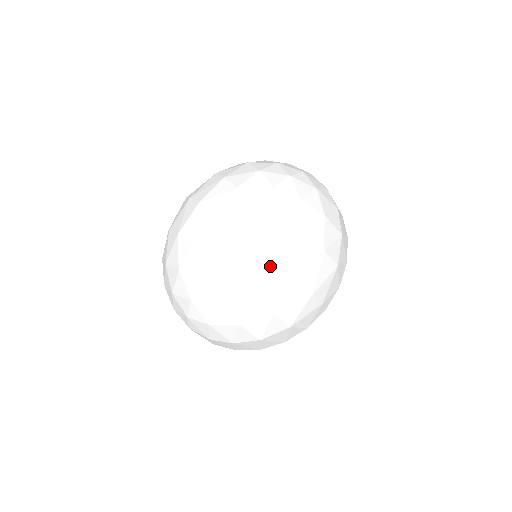
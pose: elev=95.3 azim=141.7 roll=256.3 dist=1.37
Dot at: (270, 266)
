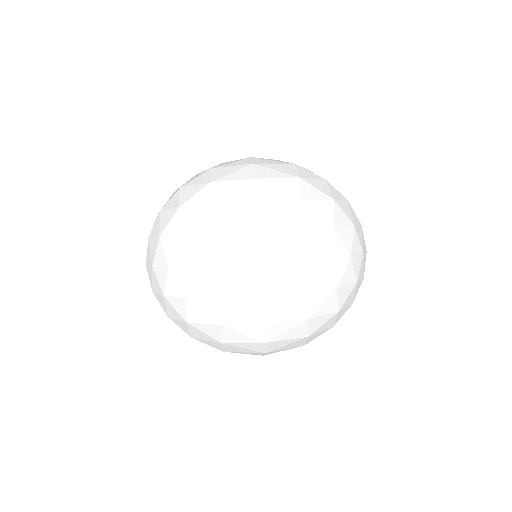
Dot at: (257, 320)
